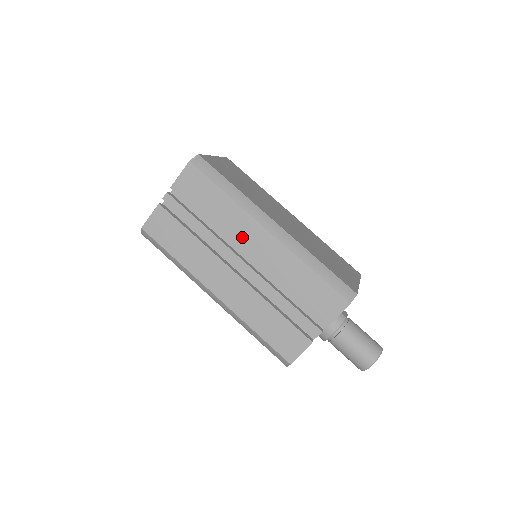
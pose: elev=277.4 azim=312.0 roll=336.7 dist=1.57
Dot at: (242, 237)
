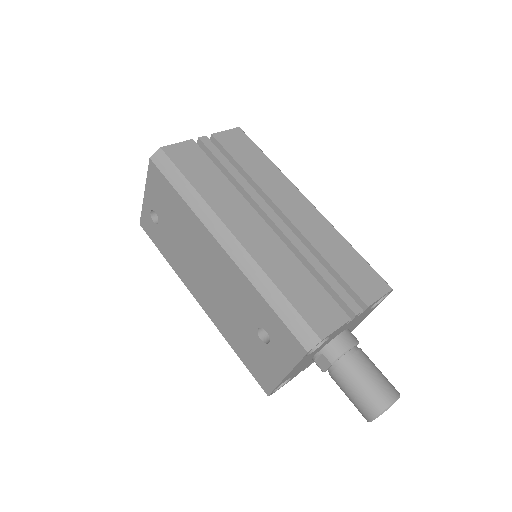
Dot at: (280, 196)
